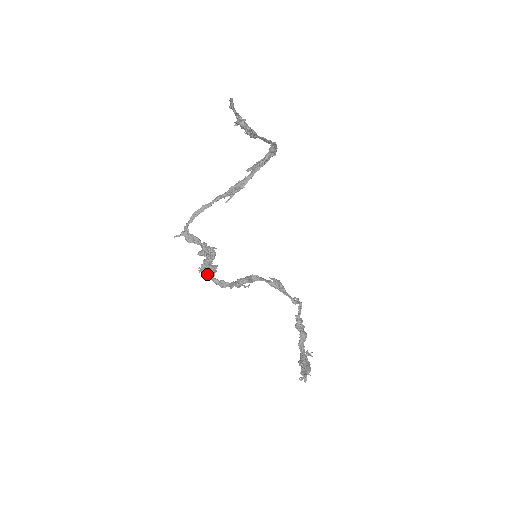
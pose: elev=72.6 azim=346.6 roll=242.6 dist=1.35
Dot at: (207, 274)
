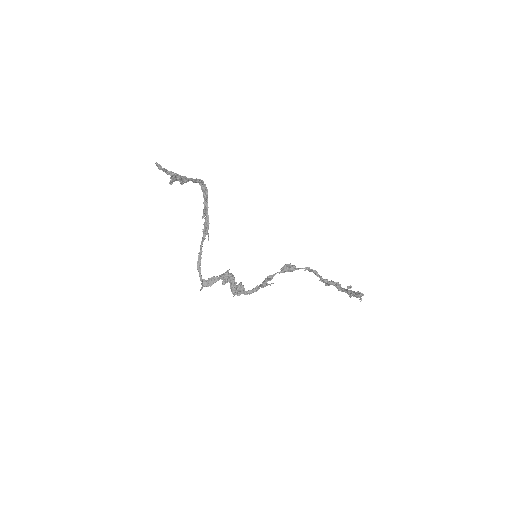
Dot at: (240, 293)
